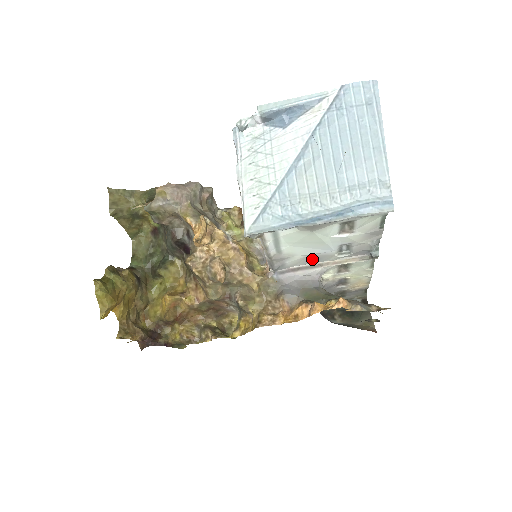
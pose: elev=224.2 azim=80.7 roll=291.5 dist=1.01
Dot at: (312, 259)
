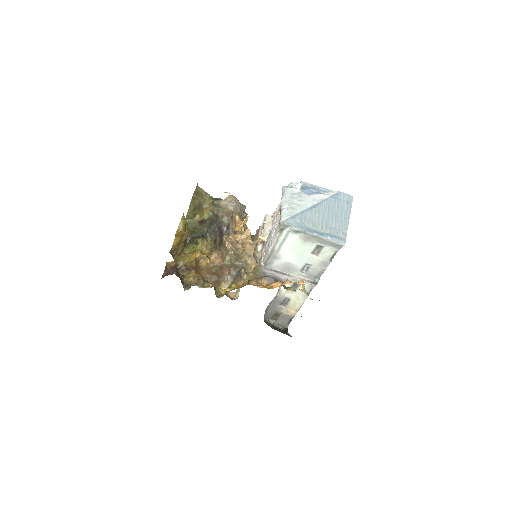
Dot at: (287, 268)
